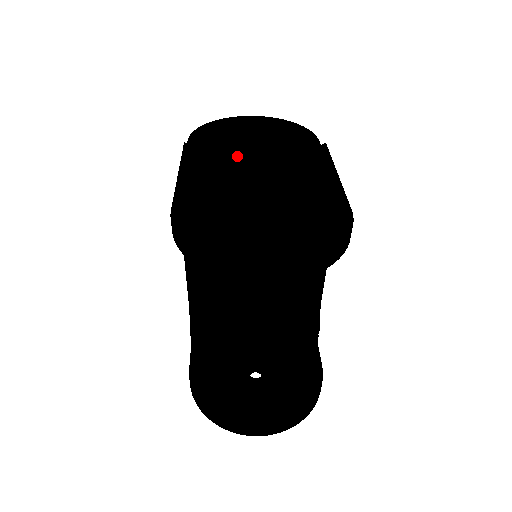
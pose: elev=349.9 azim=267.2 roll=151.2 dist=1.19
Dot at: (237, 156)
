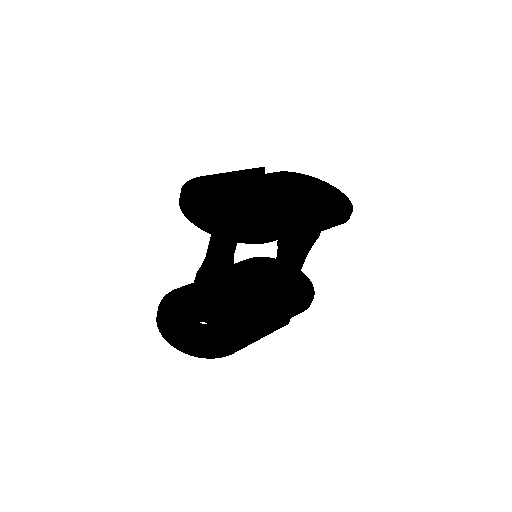
Dot at: (285, 191)
